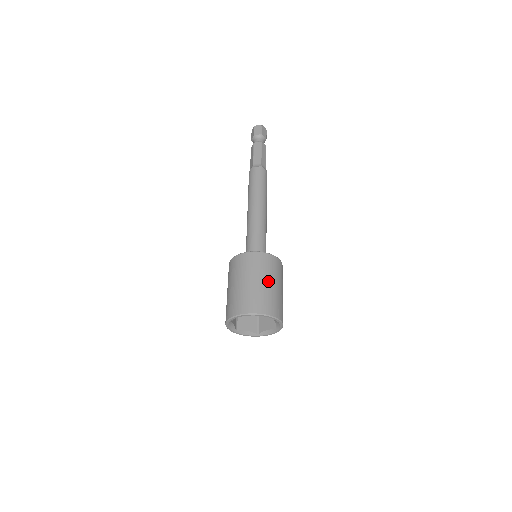
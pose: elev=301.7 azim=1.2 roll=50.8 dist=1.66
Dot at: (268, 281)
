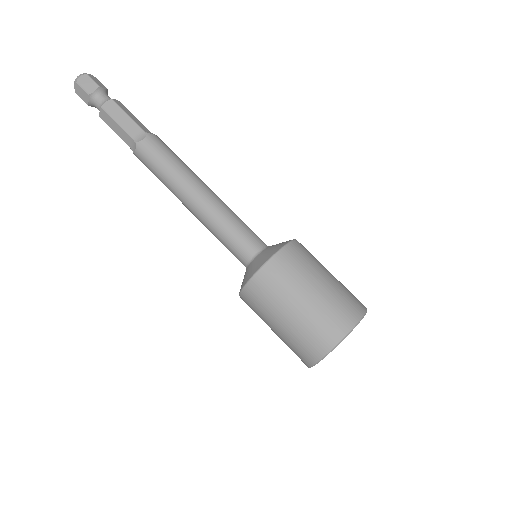
Dot at: (322, 278)
